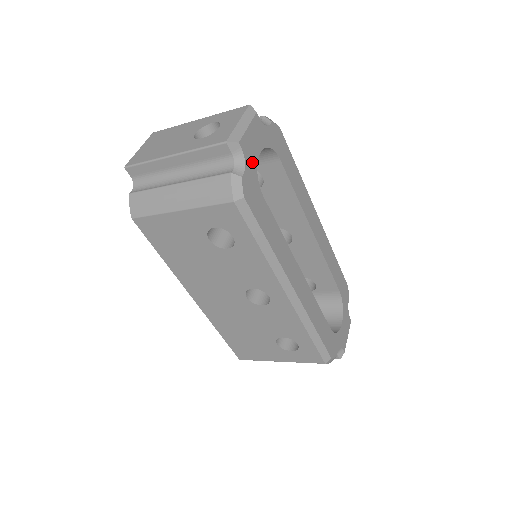
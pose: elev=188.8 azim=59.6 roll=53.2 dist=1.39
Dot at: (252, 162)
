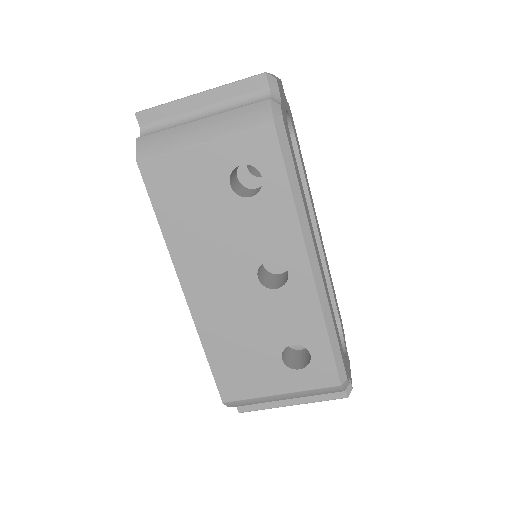
Dot at: (284, 107)
